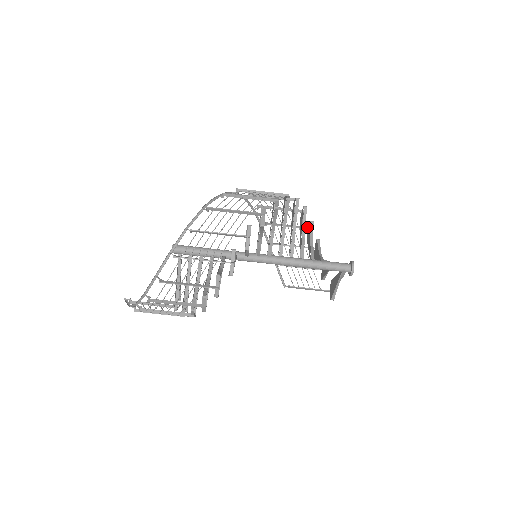
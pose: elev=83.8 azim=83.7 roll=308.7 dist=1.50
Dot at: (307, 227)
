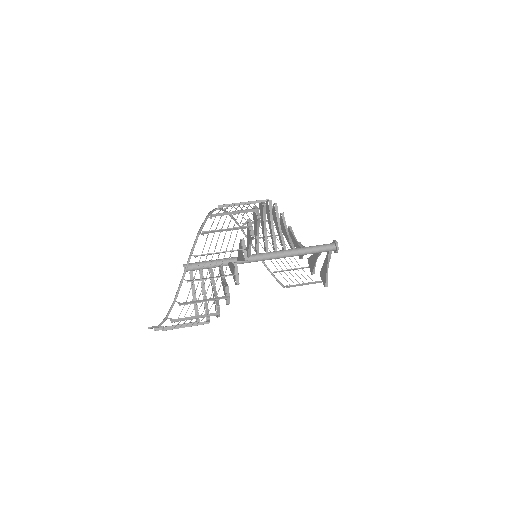
Dot at: occluded
